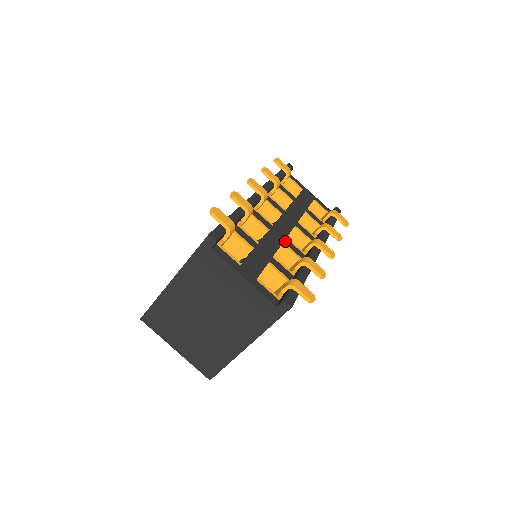
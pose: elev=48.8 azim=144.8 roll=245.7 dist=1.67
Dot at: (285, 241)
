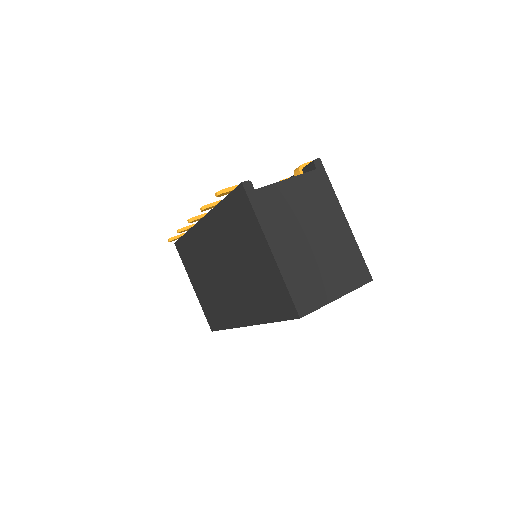
Dot at: occluded
